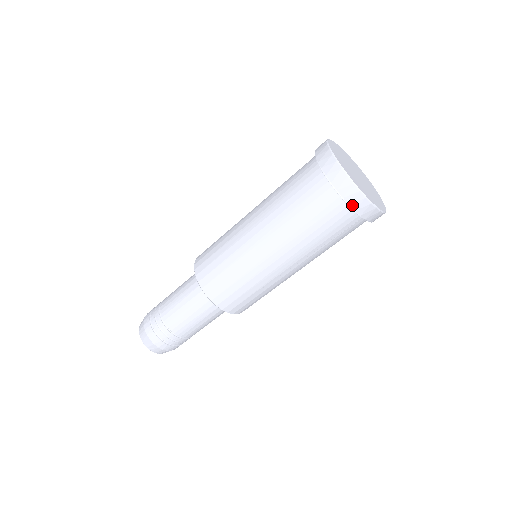
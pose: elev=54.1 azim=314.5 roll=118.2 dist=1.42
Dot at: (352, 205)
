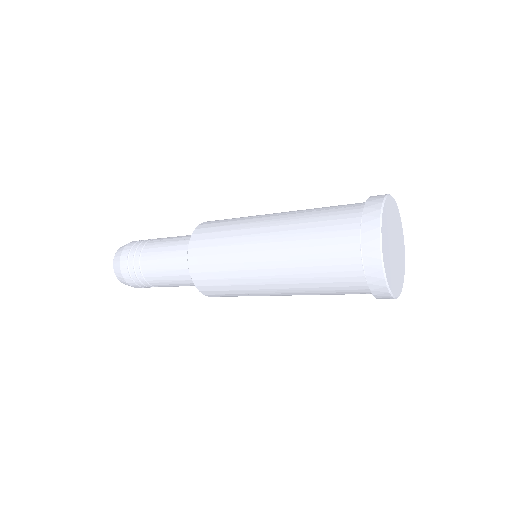
Dot at: (370, 285)
